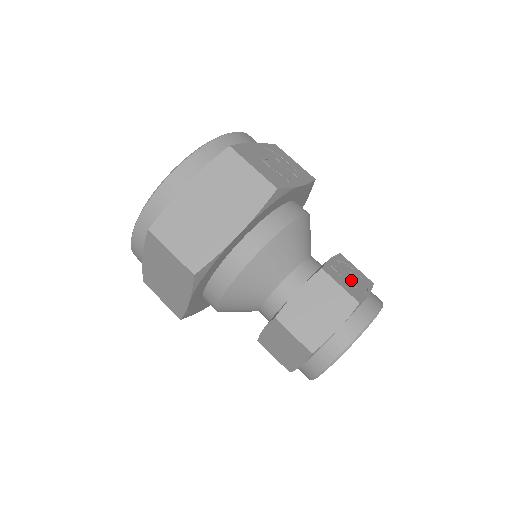
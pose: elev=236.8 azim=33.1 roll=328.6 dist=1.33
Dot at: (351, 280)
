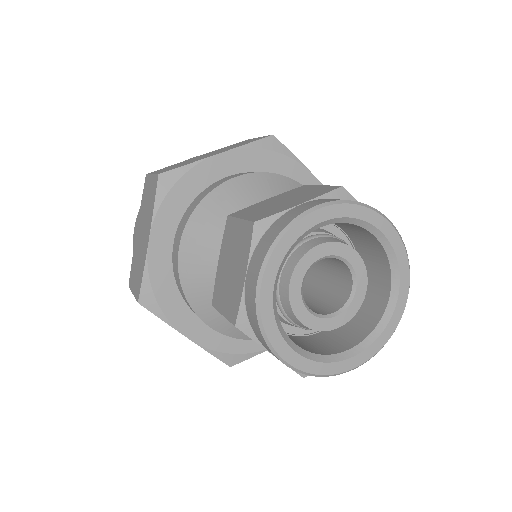
Dot at: occluded
